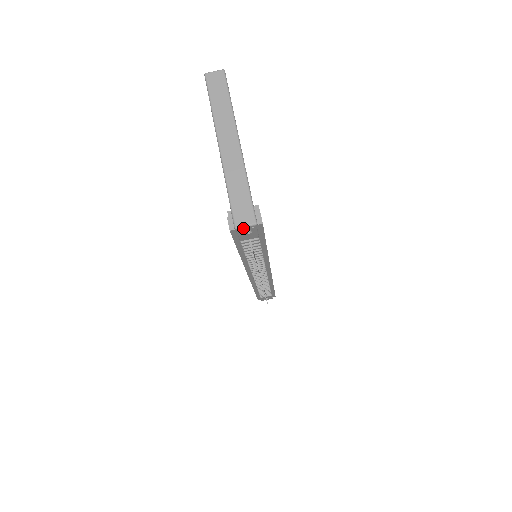
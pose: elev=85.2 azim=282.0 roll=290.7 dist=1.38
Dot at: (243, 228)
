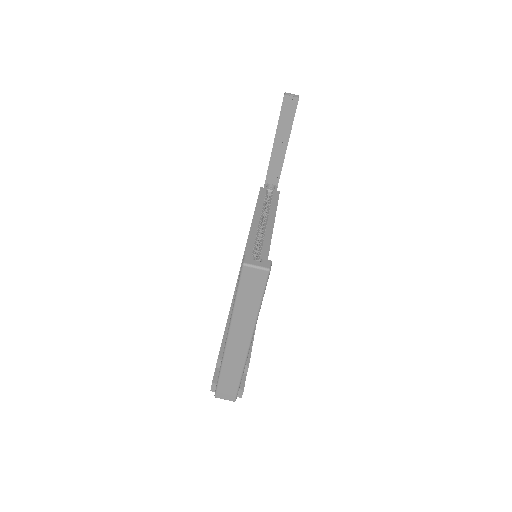
Dot at: (222, 397)
